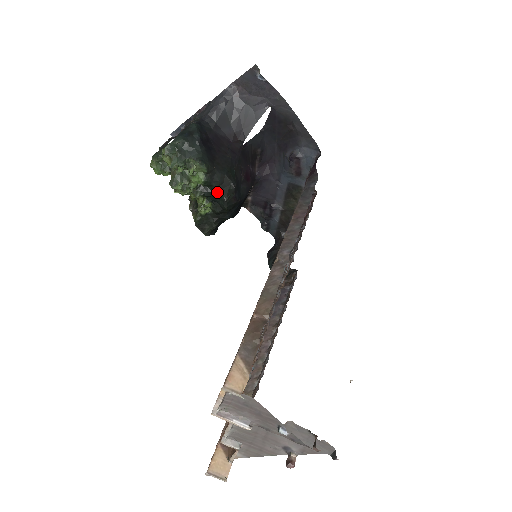
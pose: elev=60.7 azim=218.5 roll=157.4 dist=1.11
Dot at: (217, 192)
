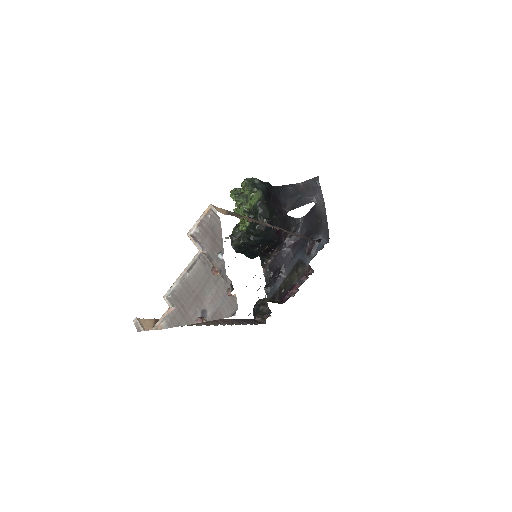
Dot at: (258, 215)
